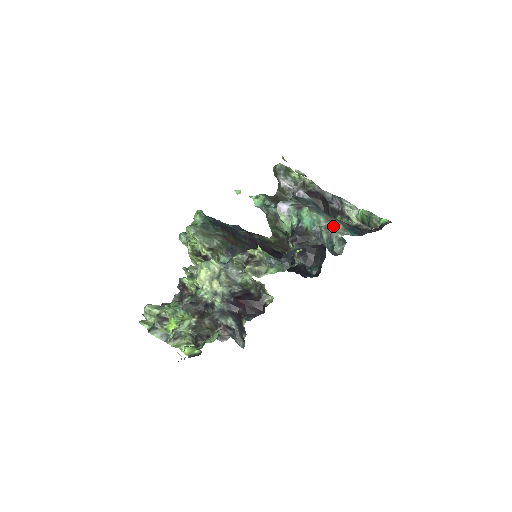
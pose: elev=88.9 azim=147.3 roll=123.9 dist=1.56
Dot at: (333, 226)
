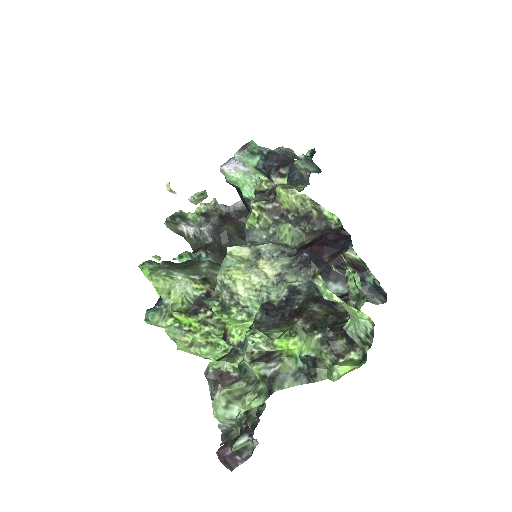
Dot at: (288, 149)
